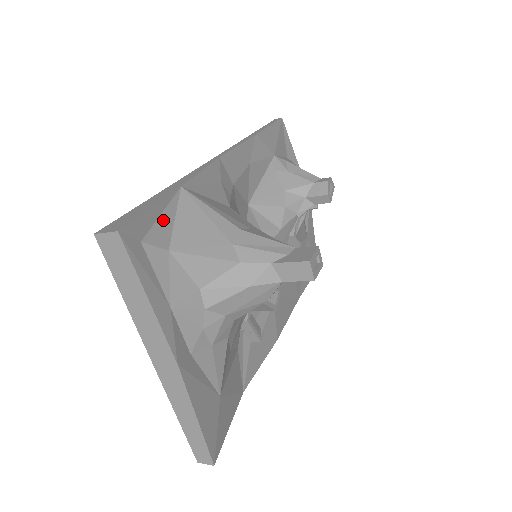
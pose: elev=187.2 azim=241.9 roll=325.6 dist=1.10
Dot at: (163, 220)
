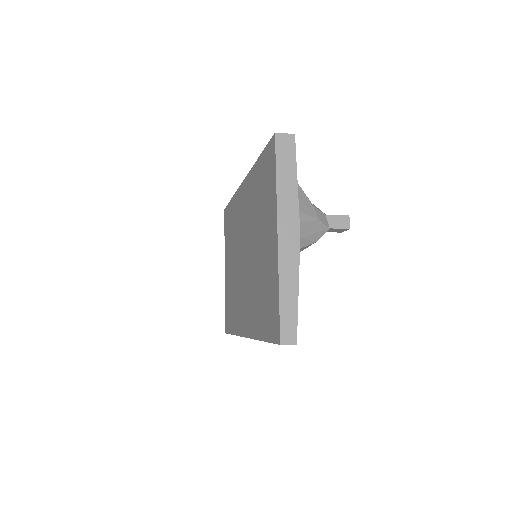
Dot at: occluded
